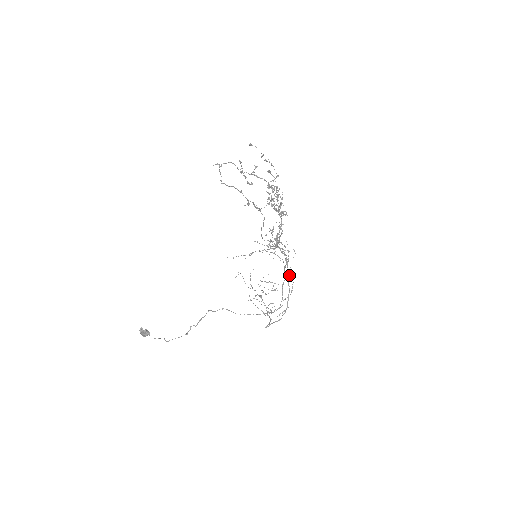
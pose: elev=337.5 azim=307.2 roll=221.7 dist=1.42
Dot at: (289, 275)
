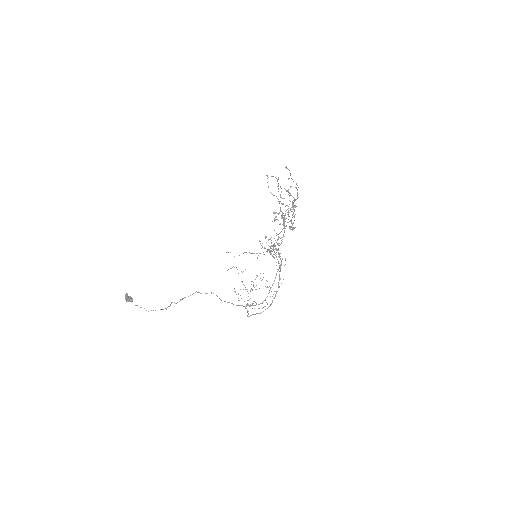
Dot at: (280, 278)
